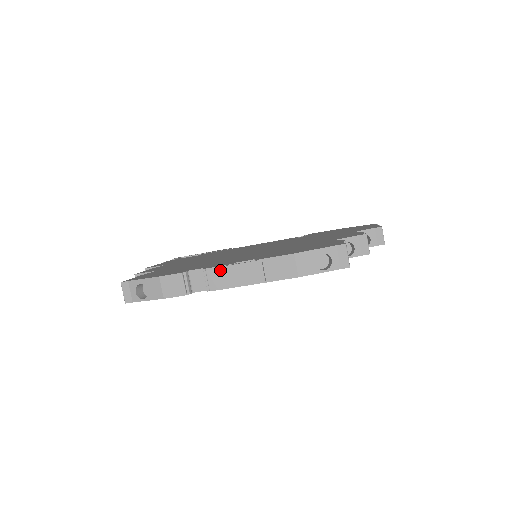
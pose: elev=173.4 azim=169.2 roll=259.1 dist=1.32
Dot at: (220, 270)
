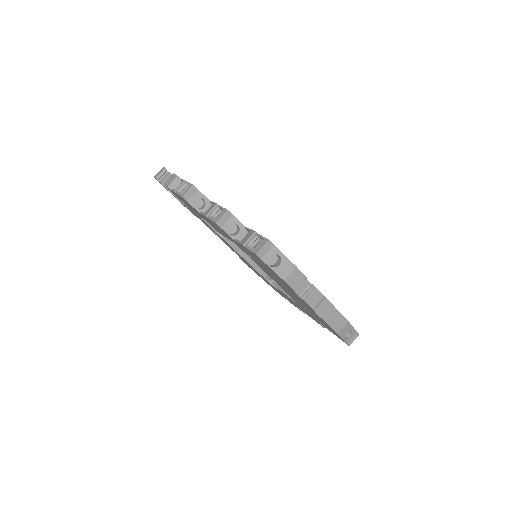
Dot at: (321, 296)
